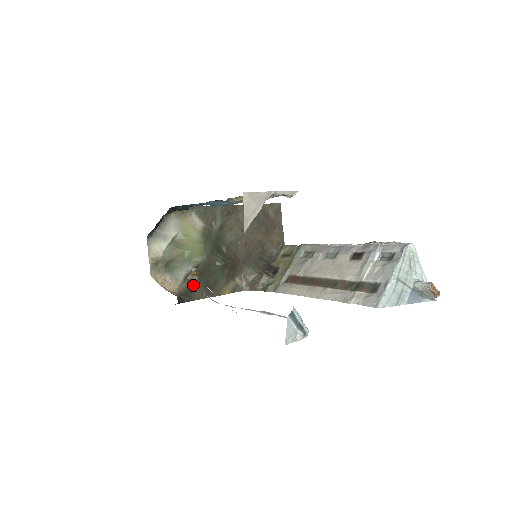
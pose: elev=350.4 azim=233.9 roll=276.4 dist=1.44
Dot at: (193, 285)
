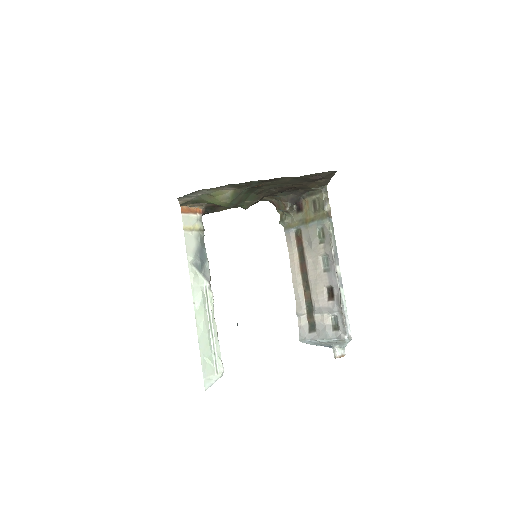
Dot at: occluded
